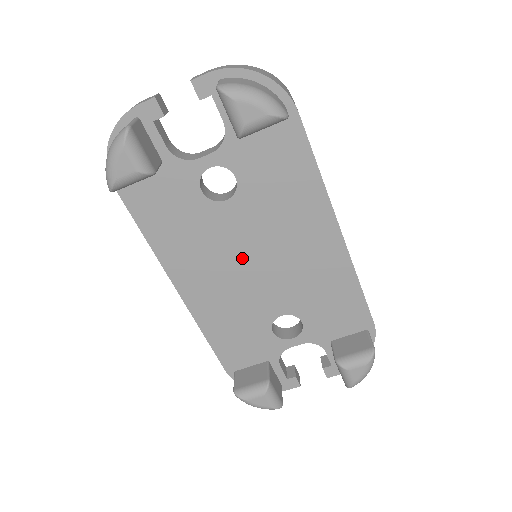
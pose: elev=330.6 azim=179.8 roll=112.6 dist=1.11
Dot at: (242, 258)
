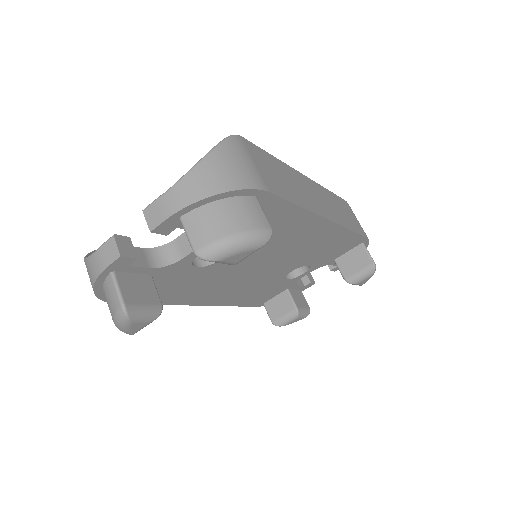
Dot at: (248, 271)
